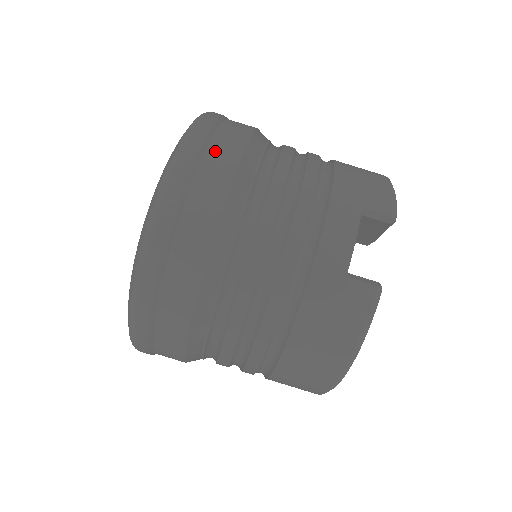
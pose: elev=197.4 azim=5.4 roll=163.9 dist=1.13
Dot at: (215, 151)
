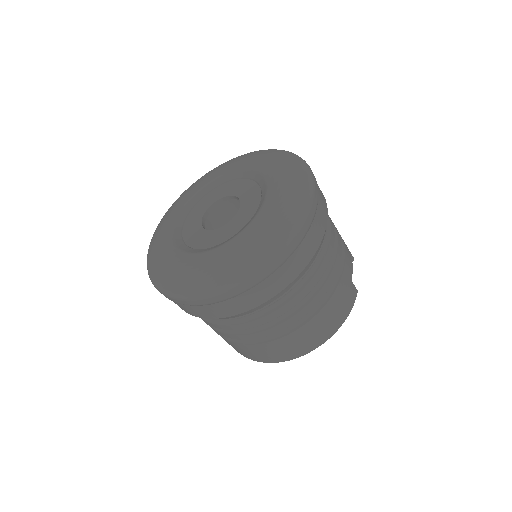
Dot at: occluded
